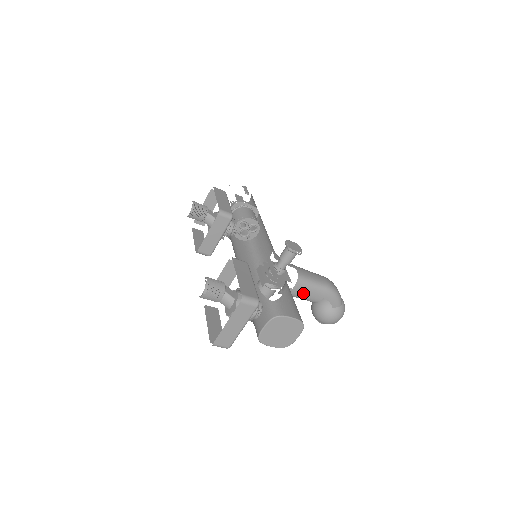
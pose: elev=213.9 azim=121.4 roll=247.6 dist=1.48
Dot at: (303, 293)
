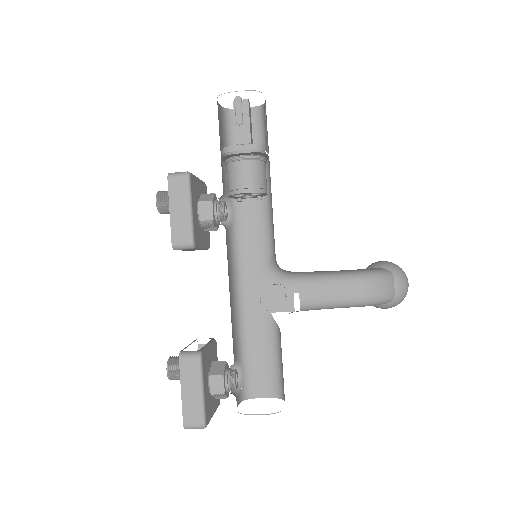
Dot at: occluded
